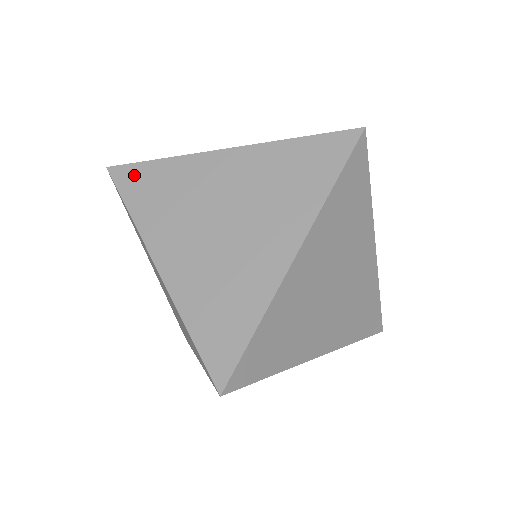
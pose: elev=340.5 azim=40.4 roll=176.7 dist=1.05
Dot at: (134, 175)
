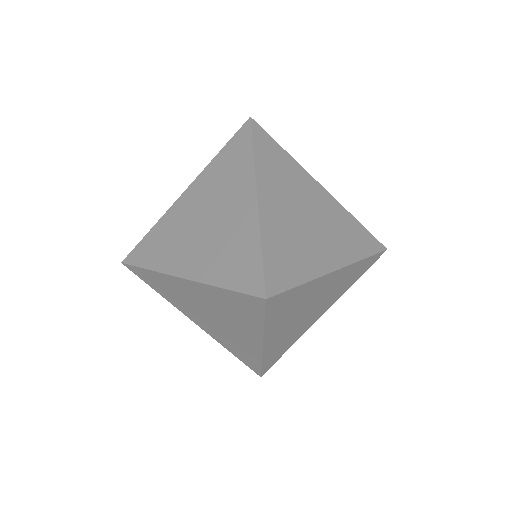
Dot at: (266, 139)
